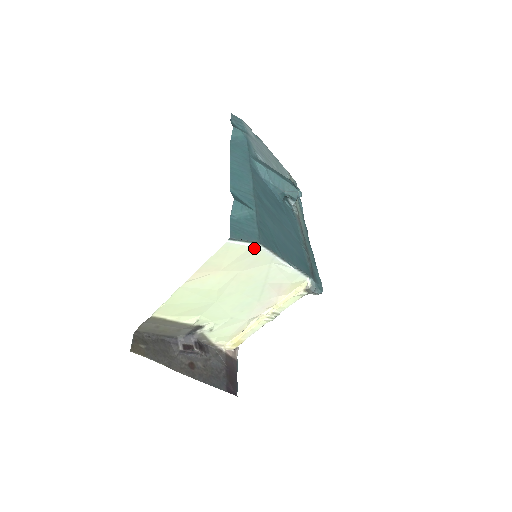
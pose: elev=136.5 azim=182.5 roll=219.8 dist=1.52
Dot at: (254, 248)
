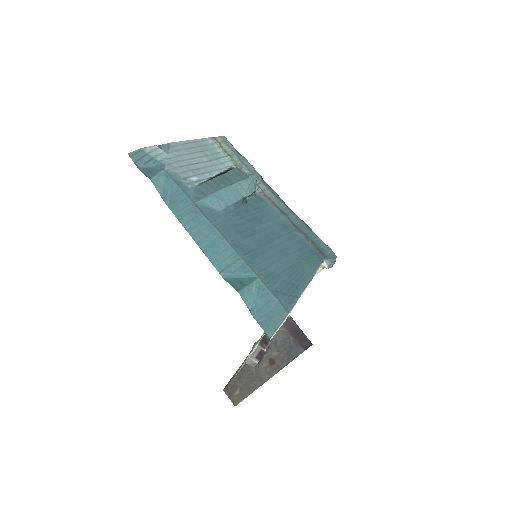
Dot at: (287, 317)
